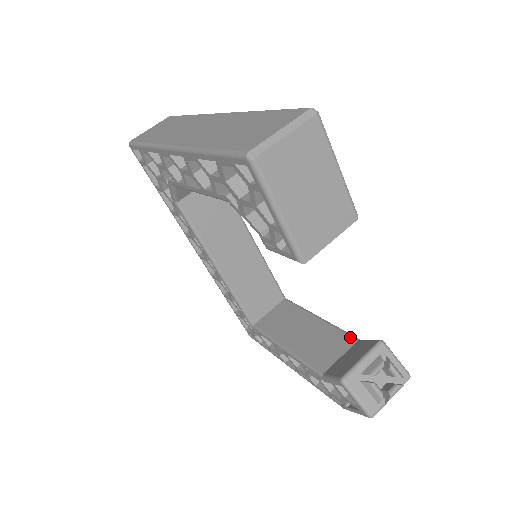
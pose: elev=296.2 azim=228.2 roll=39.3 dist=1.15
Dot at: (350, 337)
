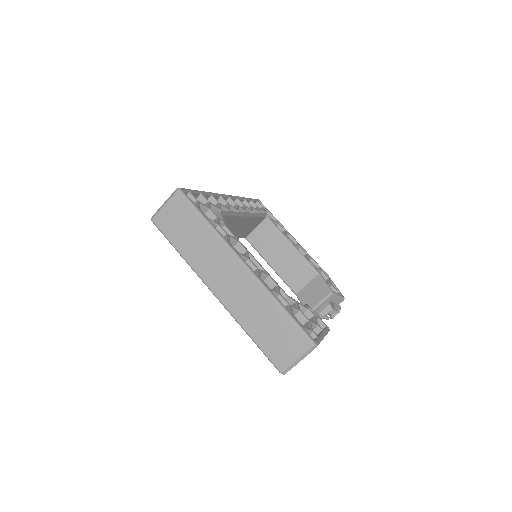
Dot at: (313, 271)
